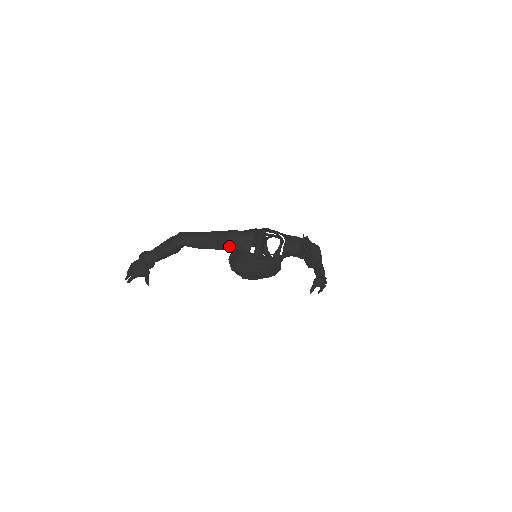
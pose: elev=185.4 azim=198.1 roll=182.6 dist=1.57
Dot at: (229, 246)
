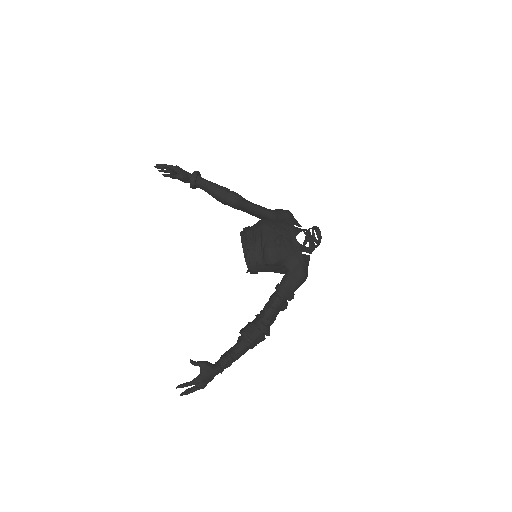
Dot at: (288, 211)
